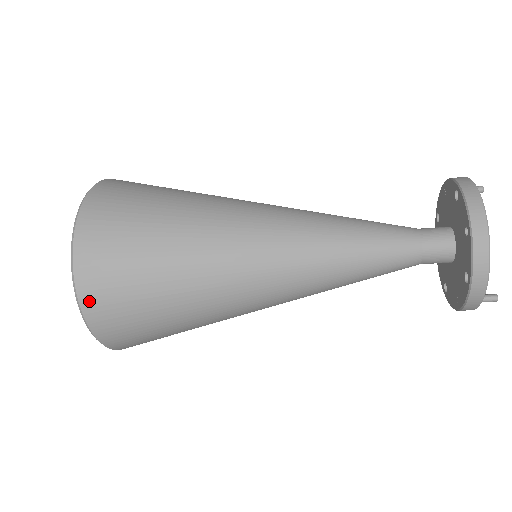
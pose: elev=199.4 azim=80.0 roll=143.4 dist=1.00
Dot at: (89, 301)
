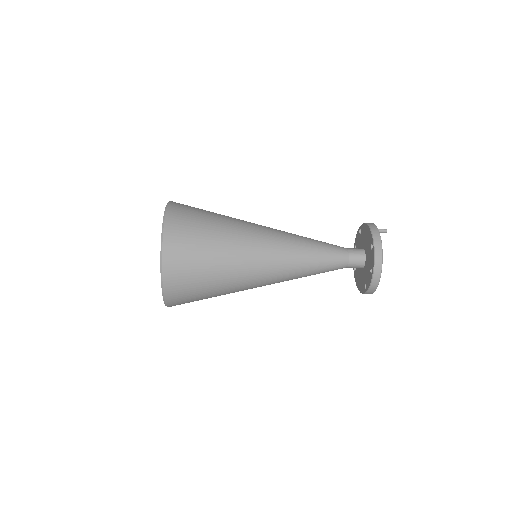
Dot at: (170, 299)
